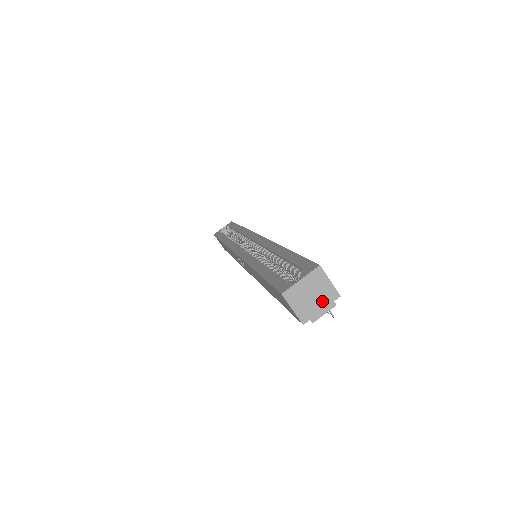
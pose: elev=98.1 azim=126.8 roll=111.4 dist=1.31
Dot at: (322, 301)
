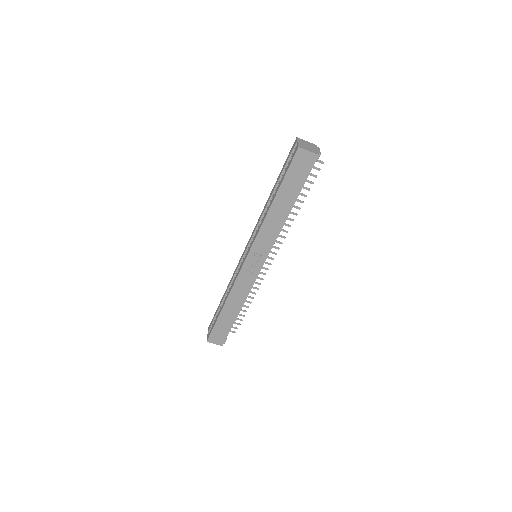
Dot at: (313, 147)
